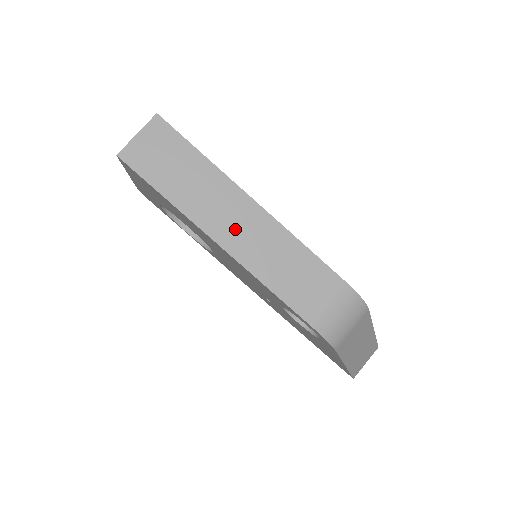
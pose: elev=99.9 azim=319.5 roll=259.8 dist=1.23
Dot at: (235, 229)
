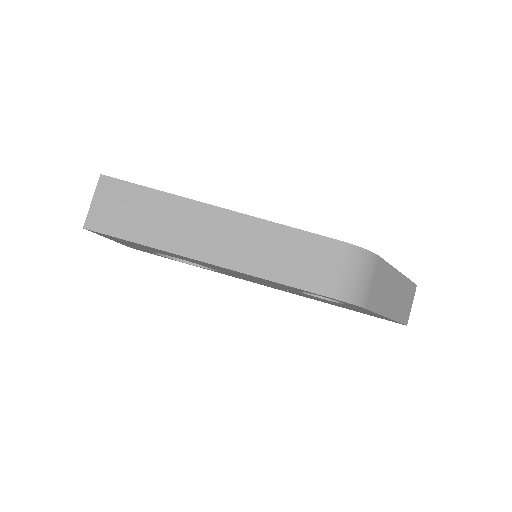
Dot at: (216, 242)
